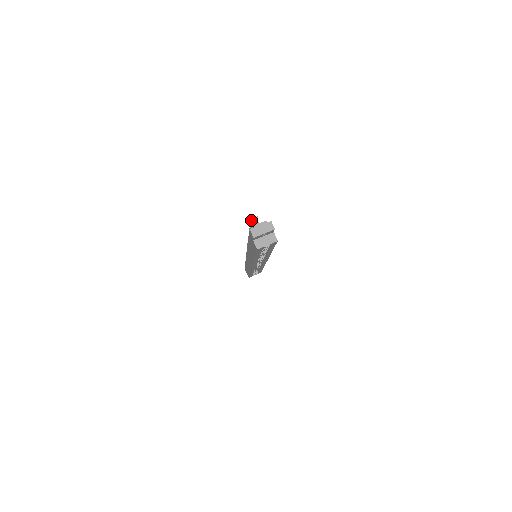
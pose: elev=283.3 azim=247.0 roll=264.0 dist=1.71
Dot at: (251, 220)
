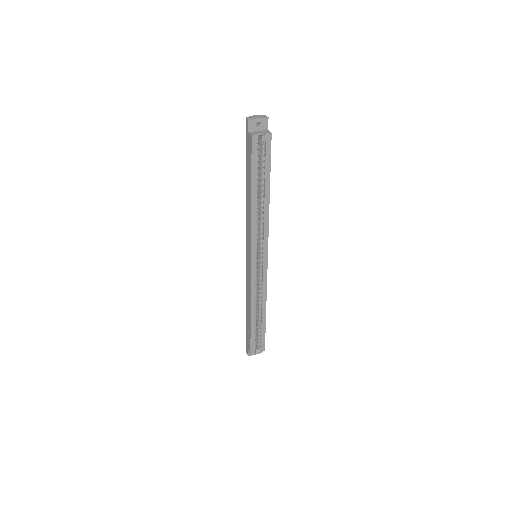
Dot at: occluded
